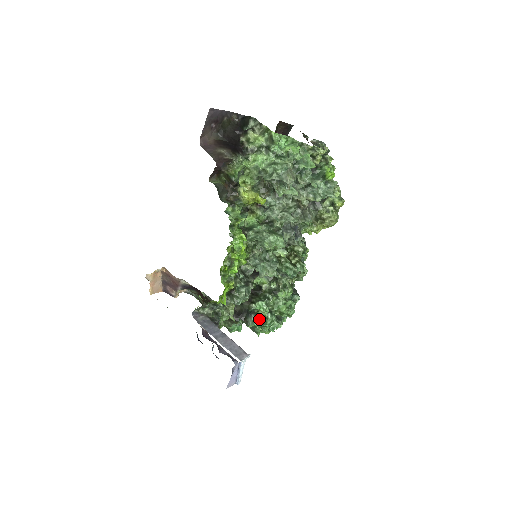
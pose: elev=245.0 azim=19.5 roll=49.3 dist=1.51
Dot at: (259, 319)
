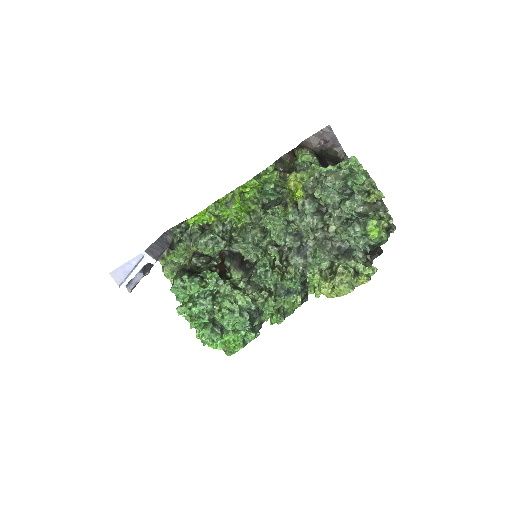
Dot at: (199, 285)
